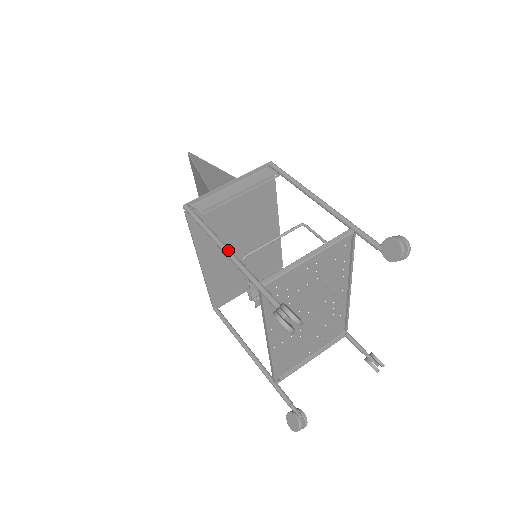
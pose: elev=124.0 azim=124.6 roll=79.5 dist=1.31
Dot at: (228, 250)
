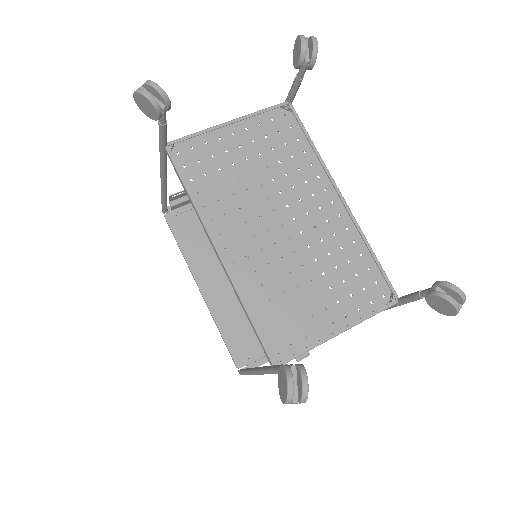
Dot at: occluded
